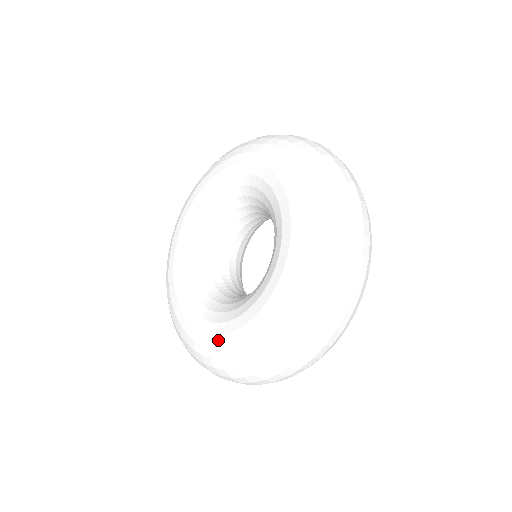
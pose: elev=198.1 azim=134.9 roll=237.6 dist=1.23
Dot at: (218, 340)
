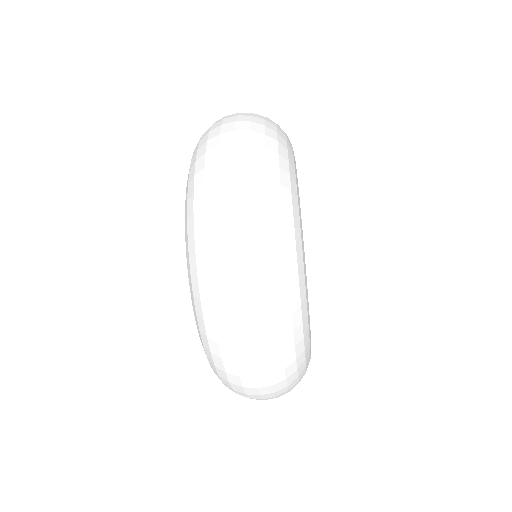
Dot at: occluded
